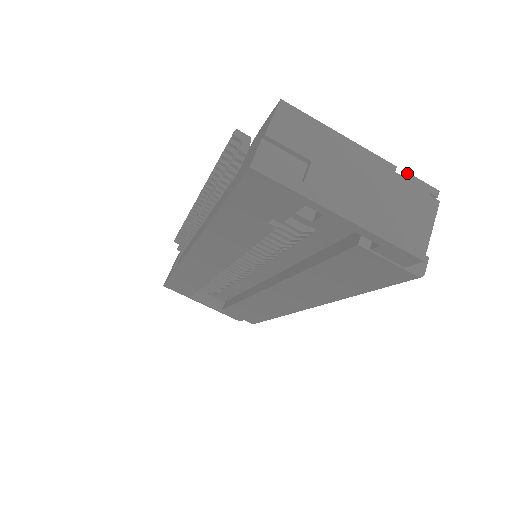
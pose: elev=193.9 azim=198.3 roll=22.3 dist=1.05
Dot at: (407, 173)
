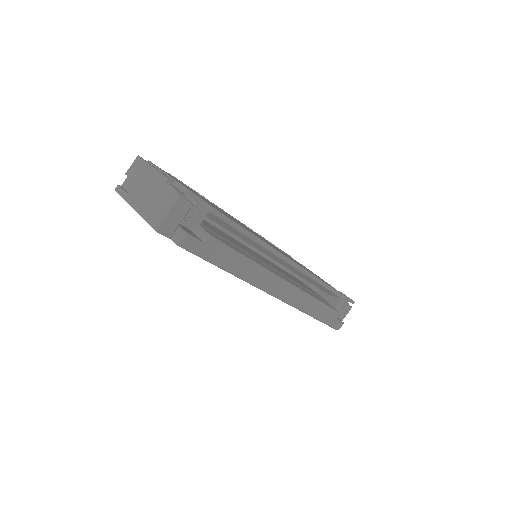
Dot at: (177, 181)
